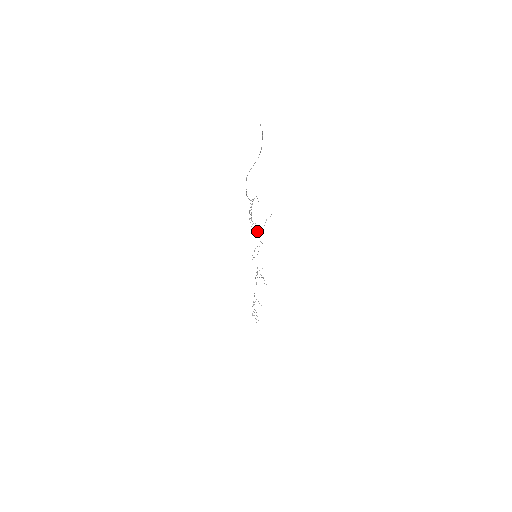
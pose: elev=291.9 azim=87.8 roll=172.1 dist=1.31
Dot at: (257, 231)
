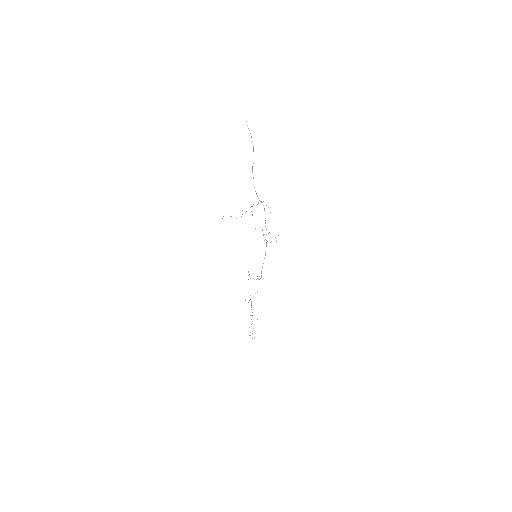
Dot at: occluded
